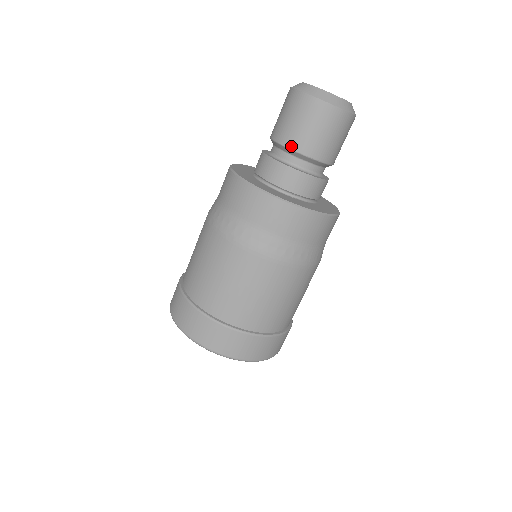
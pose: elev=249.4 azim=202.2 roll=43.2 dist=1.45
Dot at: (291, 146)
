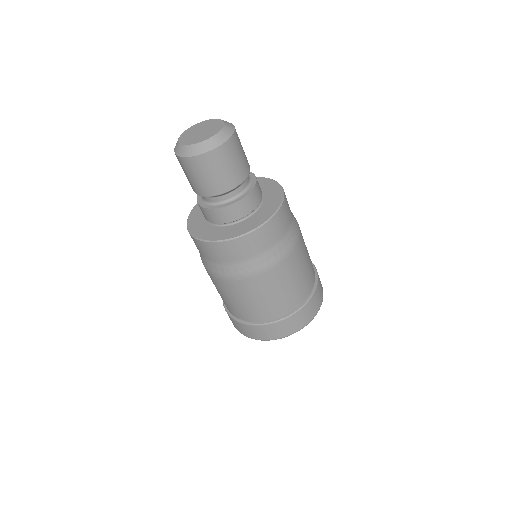
Dot at: (218, 193)
